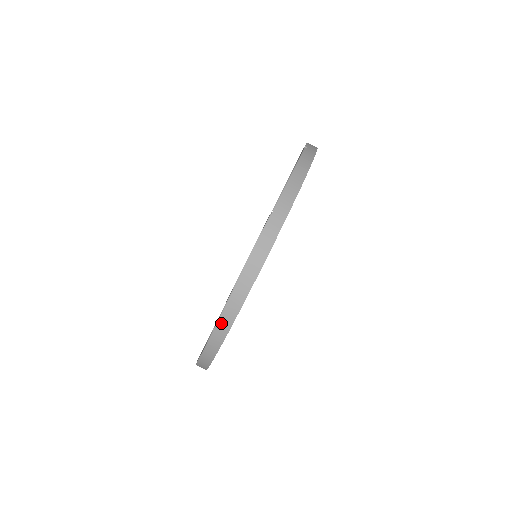
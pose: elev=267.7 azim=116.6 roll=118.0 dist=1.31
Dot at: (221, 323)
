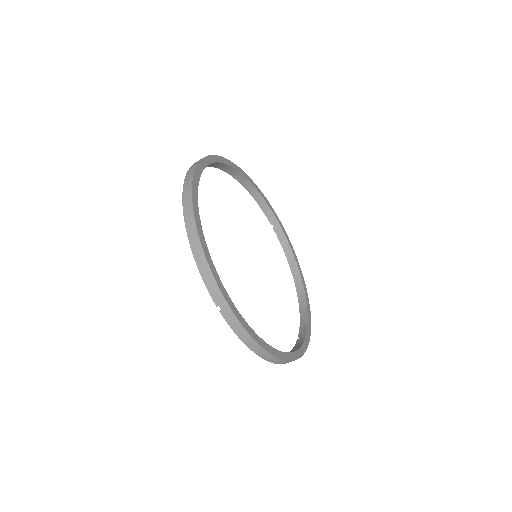
Dot at: (219, 306)
